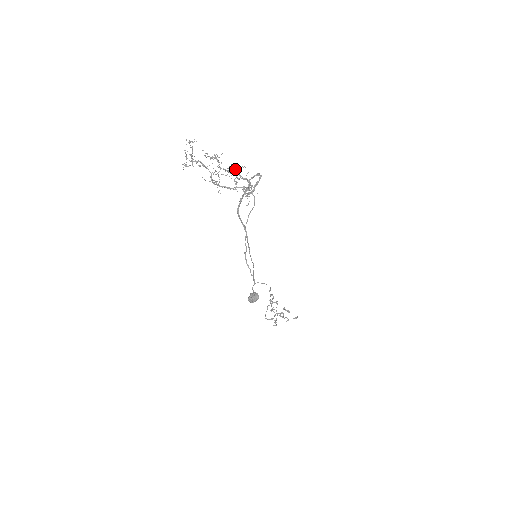
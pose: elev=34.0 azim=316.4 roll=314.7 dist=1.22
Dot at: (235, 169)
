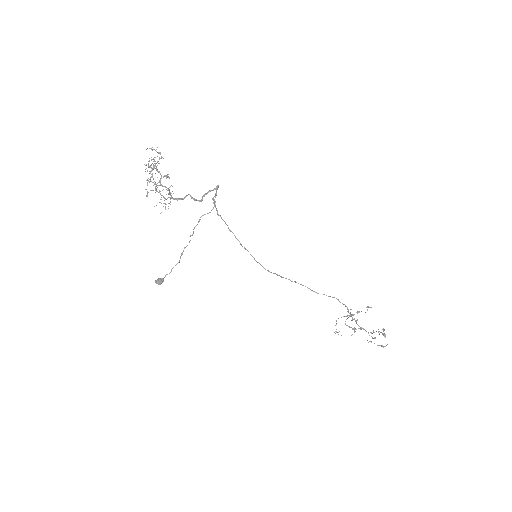
Dot at: (151, 181)
